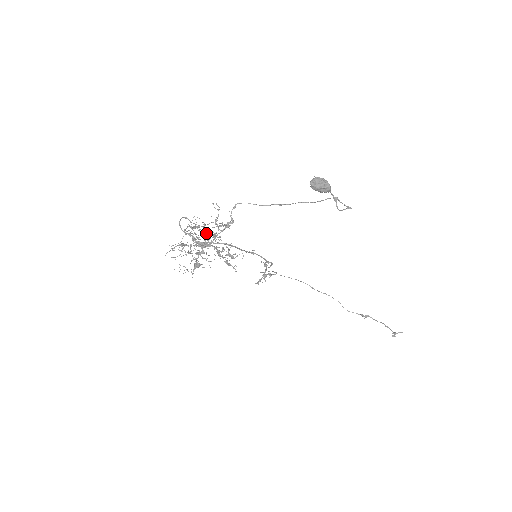
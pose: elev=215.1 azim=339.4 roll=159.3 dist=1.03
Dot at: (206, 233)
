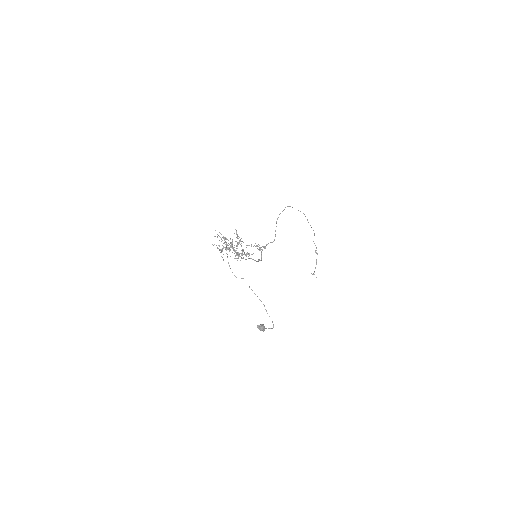
Dot at: (238, 244)
